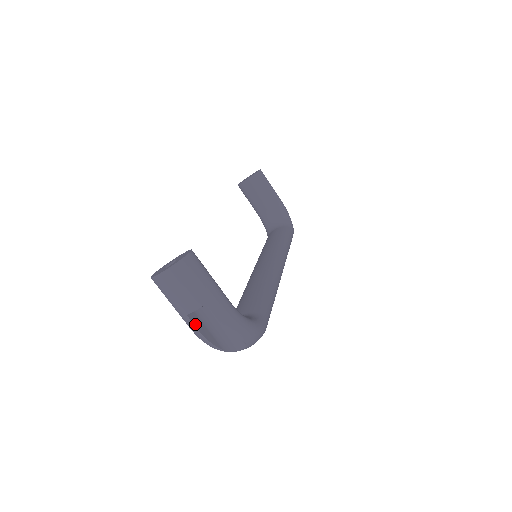
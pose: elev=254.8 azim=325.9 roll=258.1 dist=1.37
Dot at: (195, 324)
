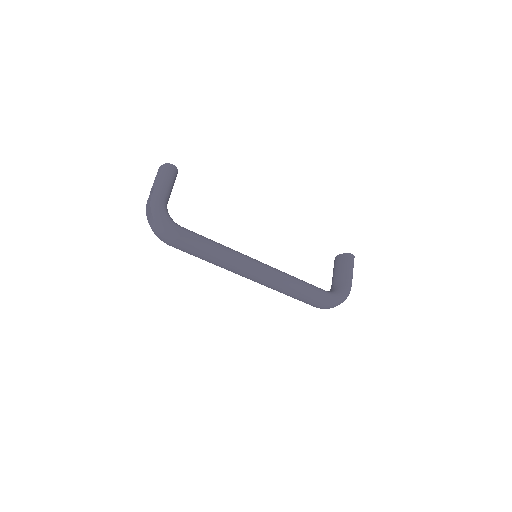
Dot at: (149, 199)
